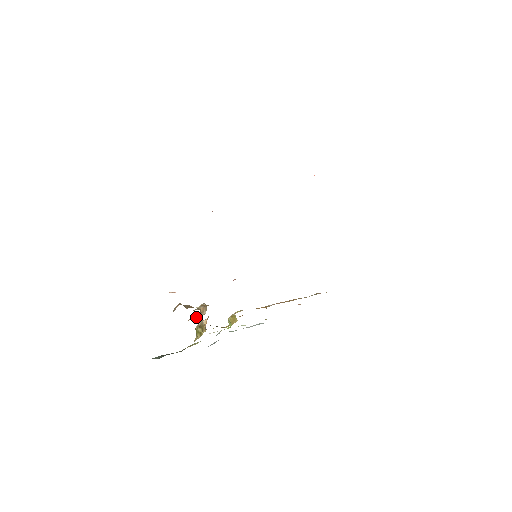
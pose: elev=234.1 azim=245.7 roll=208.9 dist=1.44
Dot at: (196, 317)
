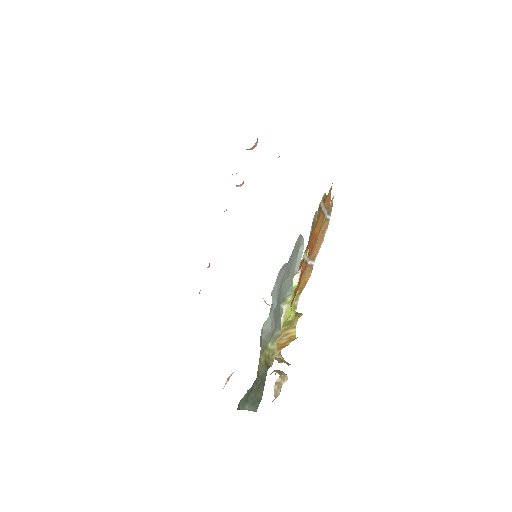
Dot at: (280, 385)
